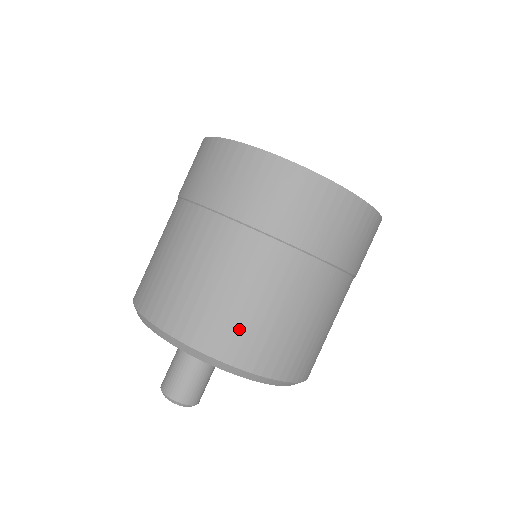
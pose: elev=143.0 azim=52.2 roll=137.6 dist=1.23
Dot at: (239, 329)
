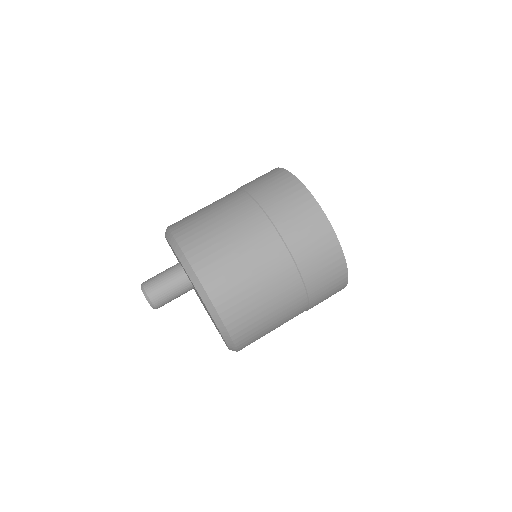
Dot at: (191, 220)
